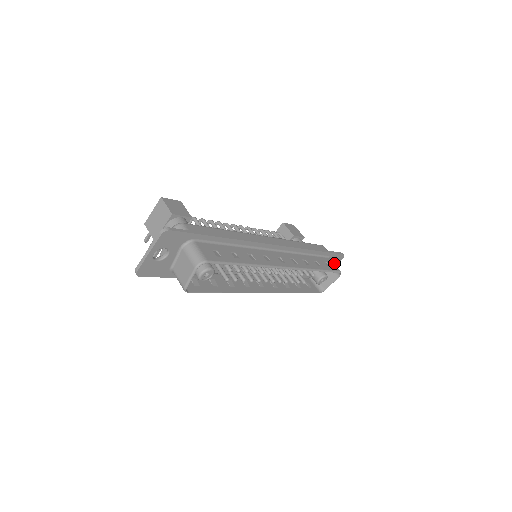
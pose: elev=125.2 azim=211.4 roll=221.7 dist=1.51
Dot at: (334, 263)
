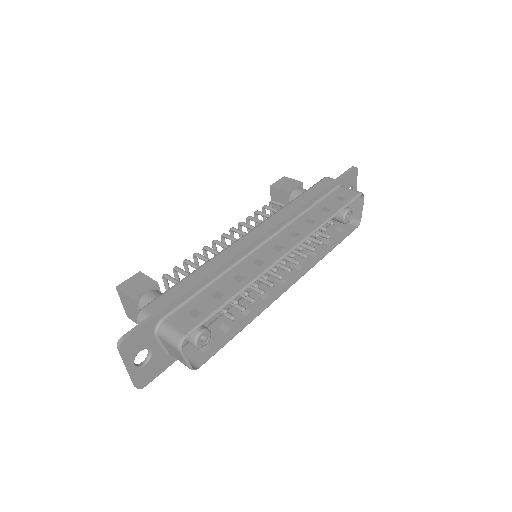
Dot at: (352, 183)
